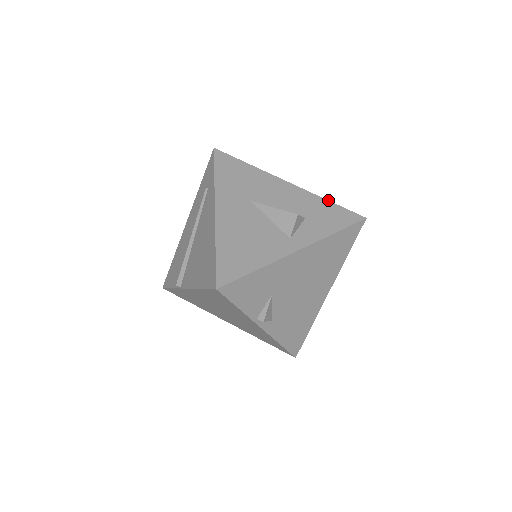
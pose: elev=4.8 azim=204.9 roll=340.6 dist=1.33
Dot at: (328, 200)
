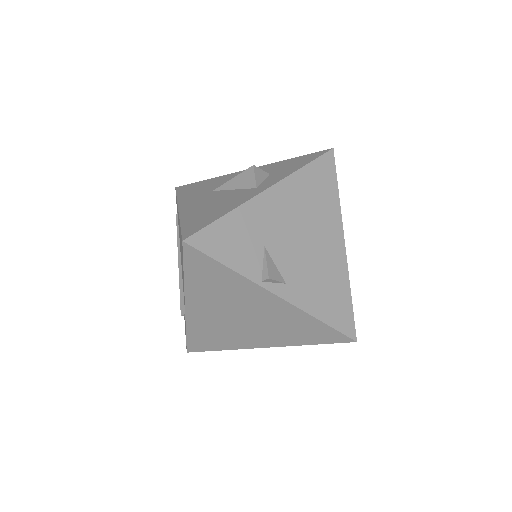
Dot at: (290, 159)
